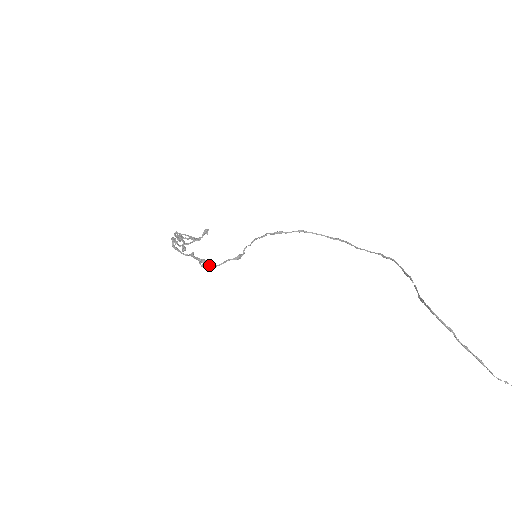
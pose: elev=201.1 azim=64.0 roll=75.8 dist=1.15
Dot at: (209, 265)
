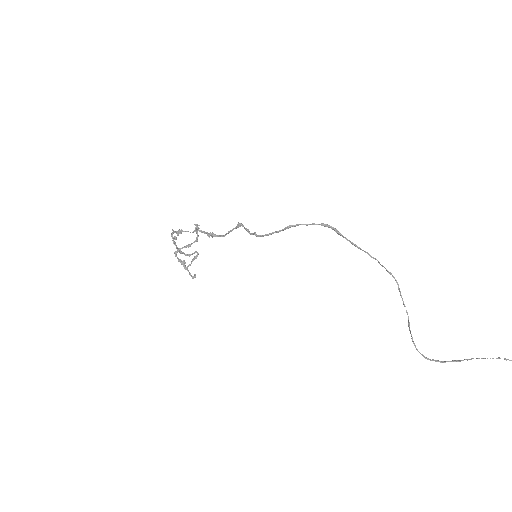
Dot at: occluded
